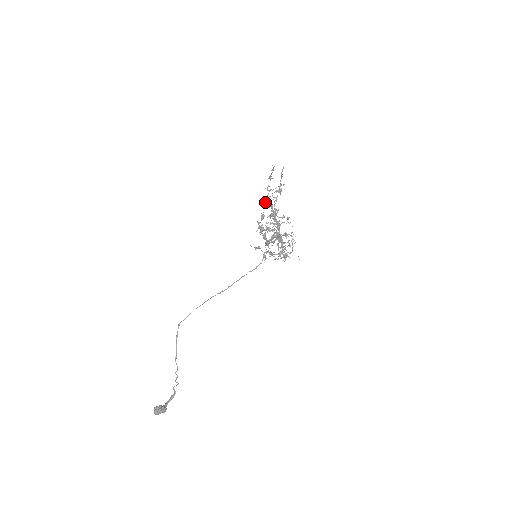
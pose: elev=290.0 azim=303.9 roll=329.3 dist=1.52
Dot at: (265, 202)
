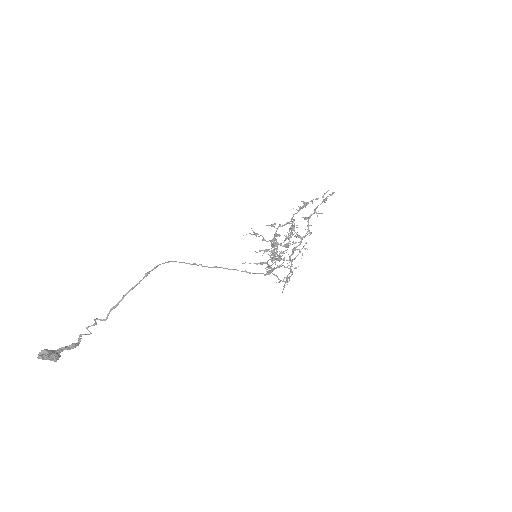
Dot at: (304, 217)
